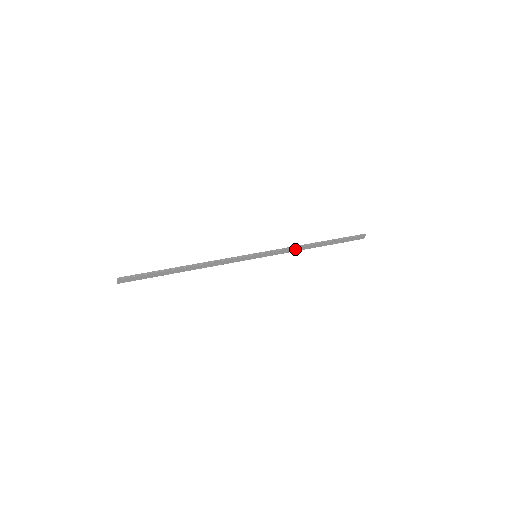
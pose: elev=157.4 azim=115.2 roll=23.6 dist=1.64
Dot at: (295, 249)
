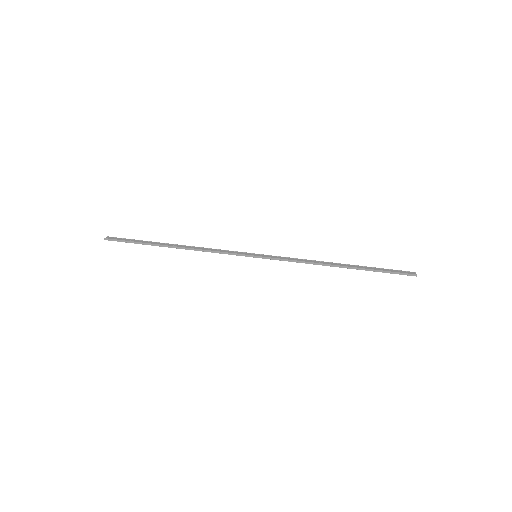
Dot at: (308, 262)
